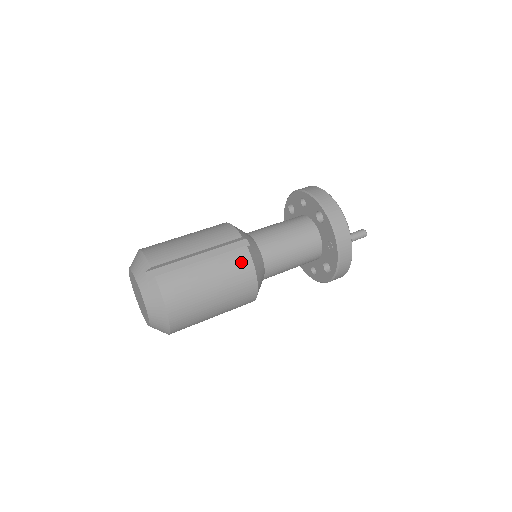
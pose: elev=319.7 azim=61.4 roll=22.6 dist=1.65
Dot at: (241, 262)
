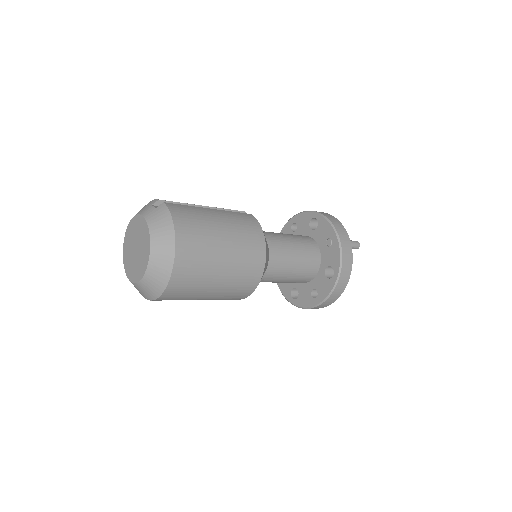
Dot at: (248, 220)
